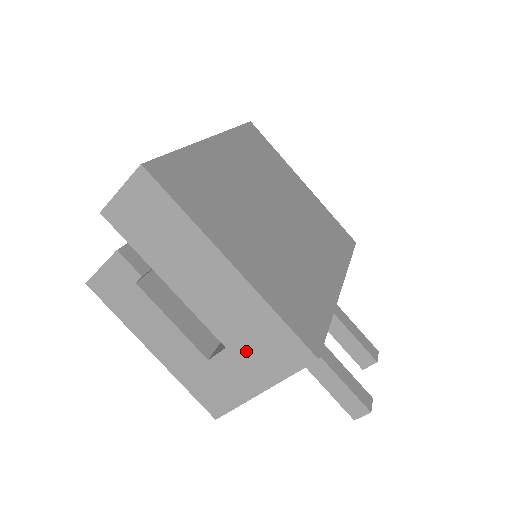
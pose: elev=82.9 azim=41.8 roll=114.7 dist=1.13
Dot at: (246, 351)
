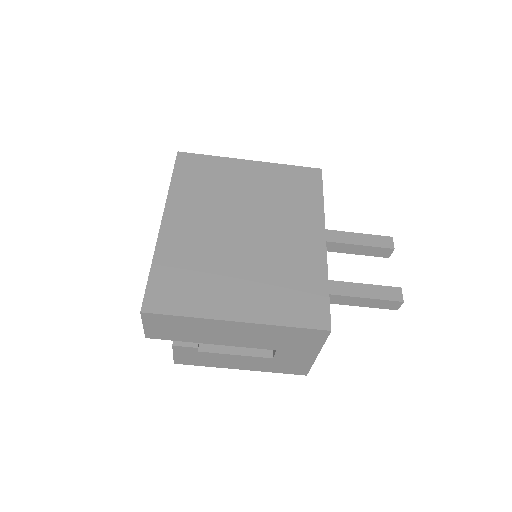
Dot at: (288, 346)
